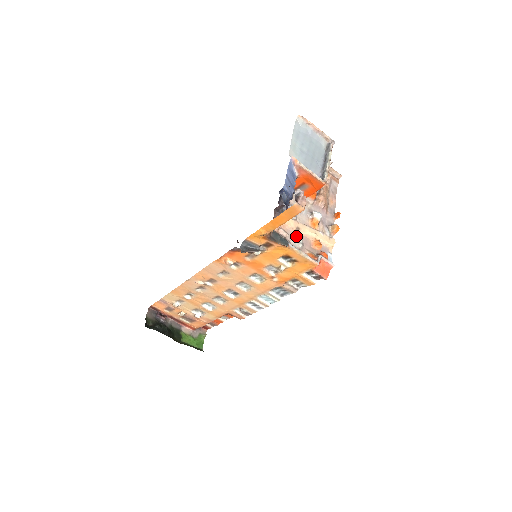
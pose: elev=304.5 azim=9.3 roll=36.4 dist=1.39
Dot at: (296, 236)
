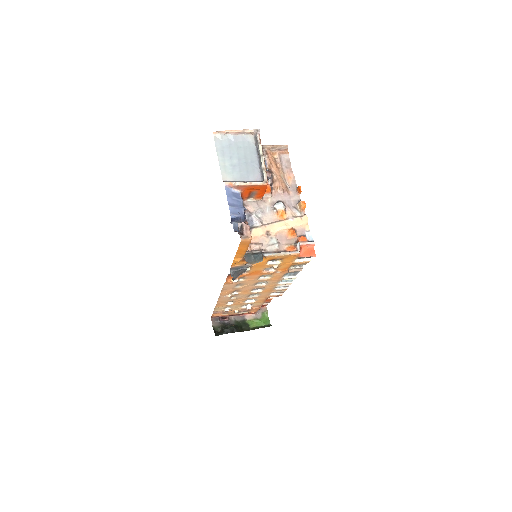
Dot at: (269, 240)
